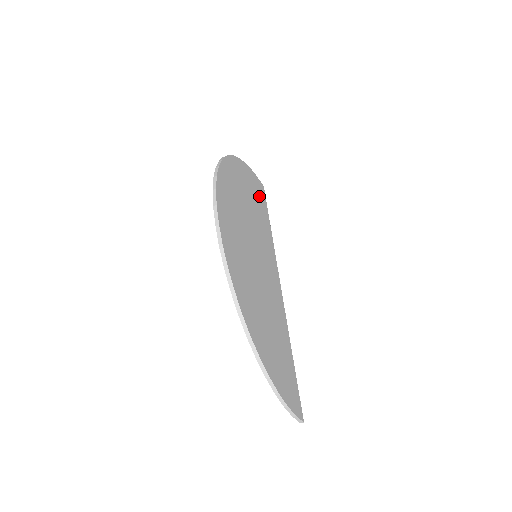
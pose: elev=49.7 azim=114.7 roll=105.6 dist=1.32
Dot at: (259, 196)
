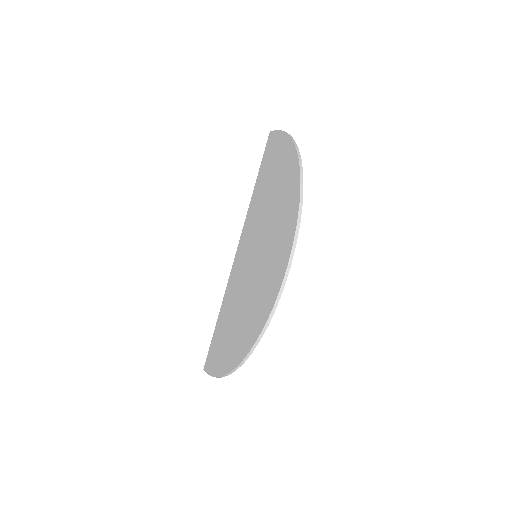
Dot at: occluded
